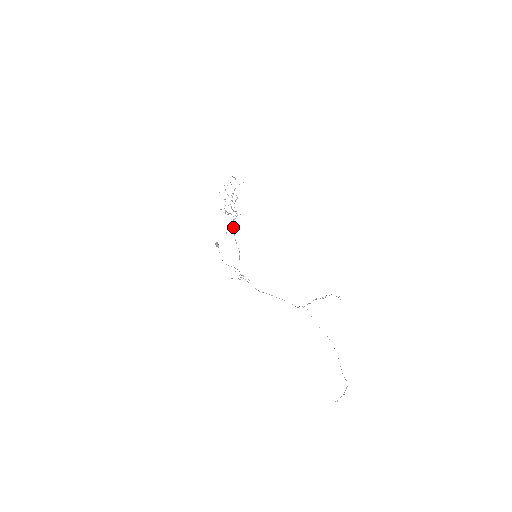
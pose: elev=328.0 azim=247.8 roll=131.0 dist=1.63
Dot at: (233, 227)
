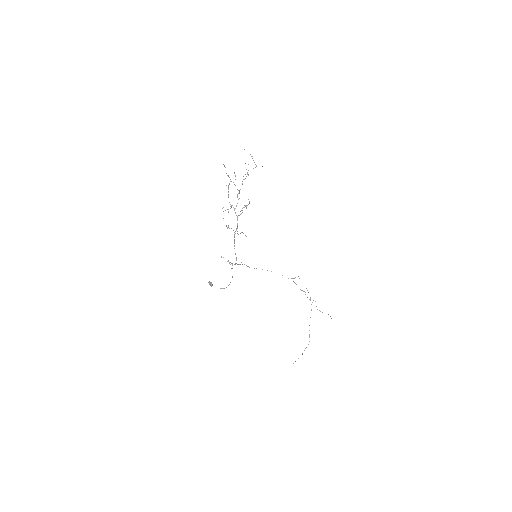
Dot at: (235, 233)
